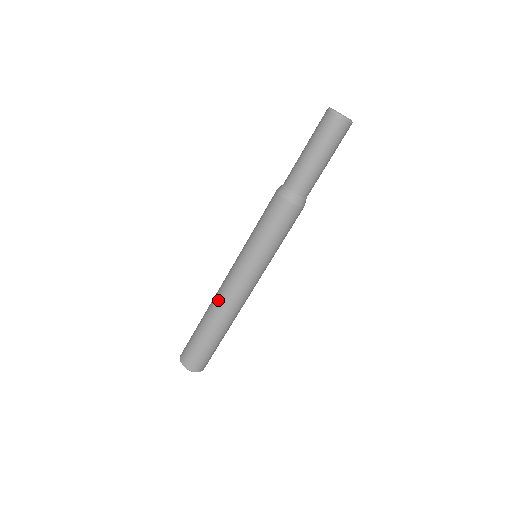
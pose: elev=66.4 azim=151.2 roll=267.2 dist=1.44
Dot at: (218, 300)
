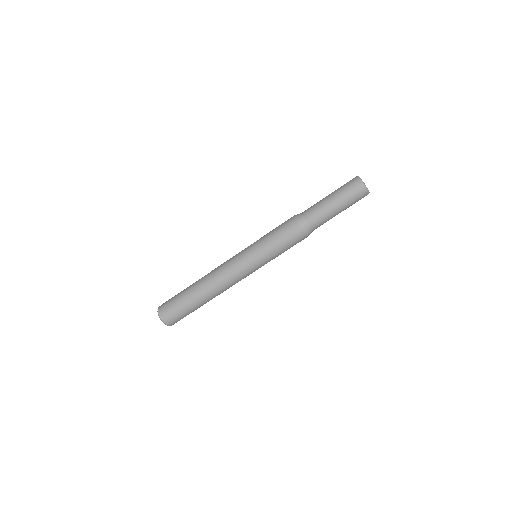
Dot at: (215, 281)
